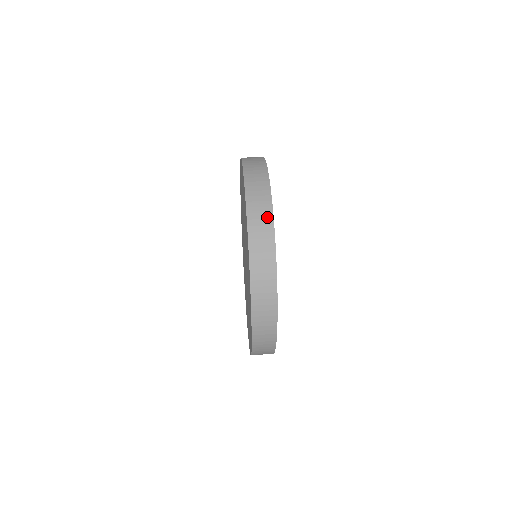
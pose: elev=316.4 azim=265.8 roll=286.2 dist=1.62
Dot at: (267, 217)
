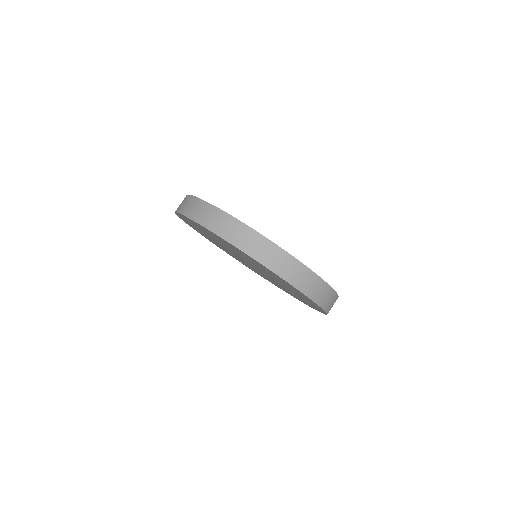
Dot at: (228, 221)
